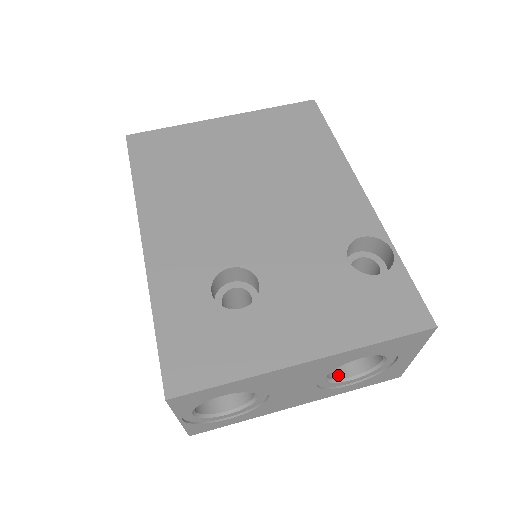
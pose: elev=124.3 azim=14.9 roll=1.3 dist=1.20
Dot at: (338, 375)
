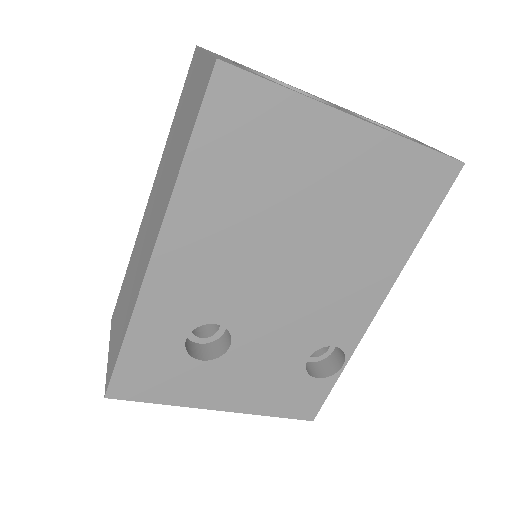
Dot at: occluded
